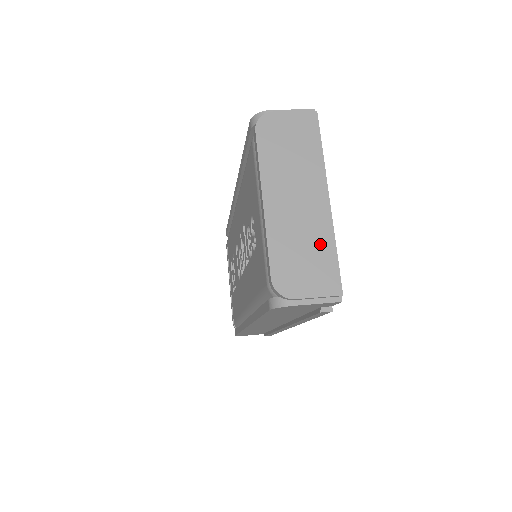
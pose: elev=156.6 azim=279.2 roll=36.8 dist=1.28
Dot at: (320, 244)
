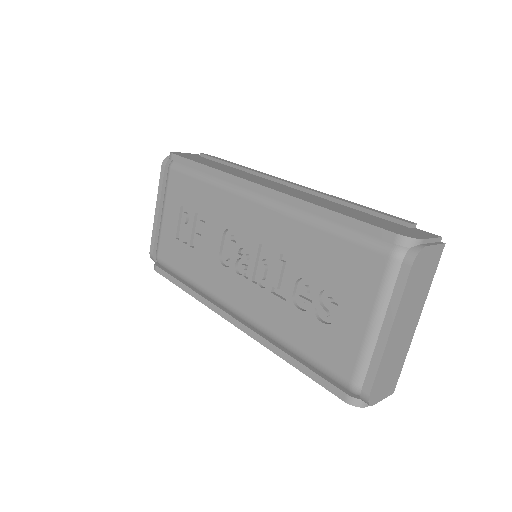
Dot at: (400, 360)
